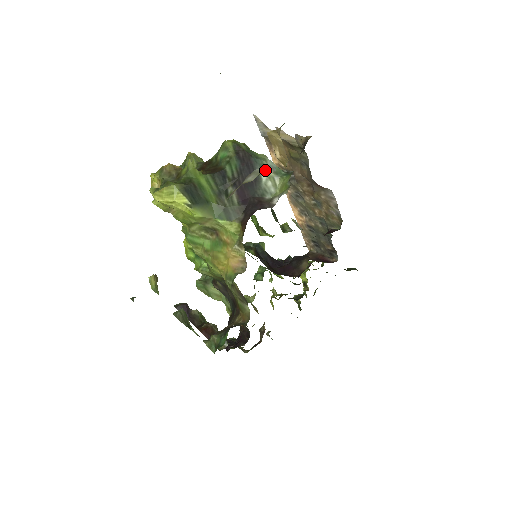
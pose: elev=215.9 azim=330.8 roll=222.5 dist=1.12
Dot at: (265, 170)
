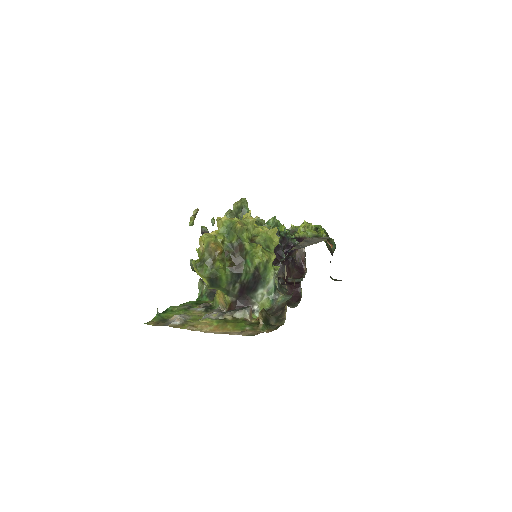
Dot at: (249, 316)
